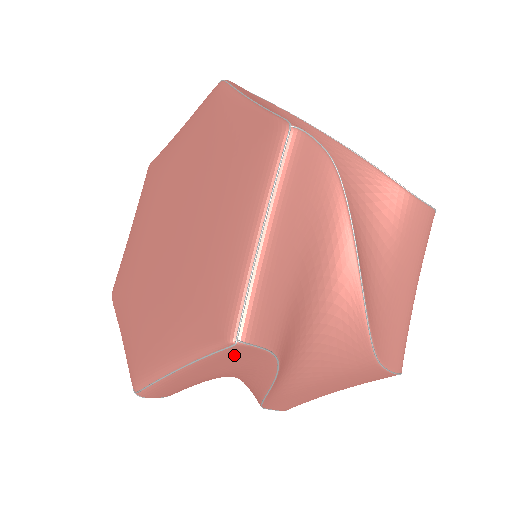
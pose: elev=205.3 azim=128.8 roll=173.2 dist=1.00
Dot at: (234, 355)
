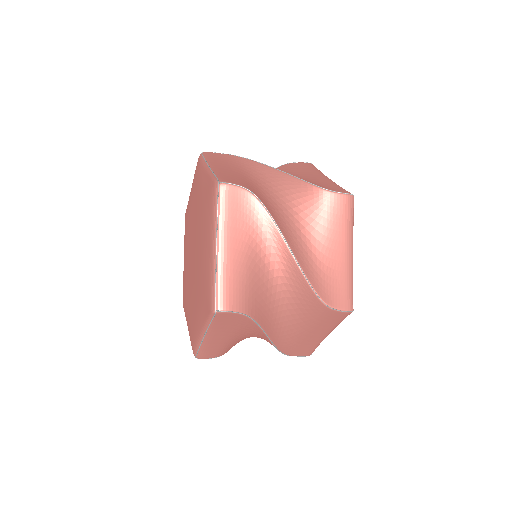
Dot at: (224, 320)
